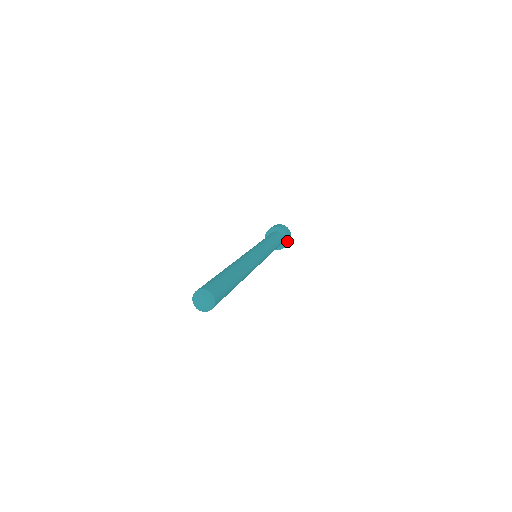
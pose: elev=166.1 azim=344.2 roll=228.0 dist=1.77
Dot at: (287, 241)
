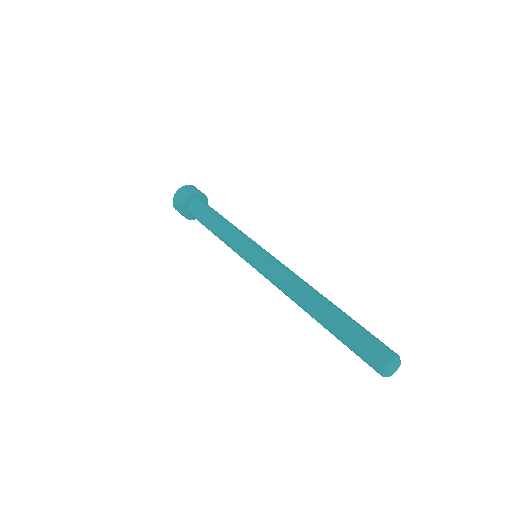
Dot at: occluded
